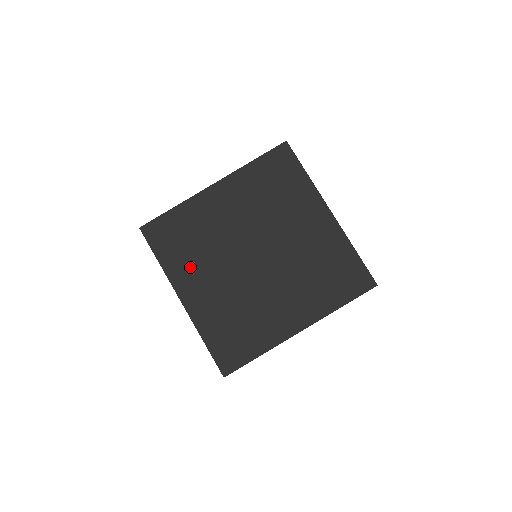
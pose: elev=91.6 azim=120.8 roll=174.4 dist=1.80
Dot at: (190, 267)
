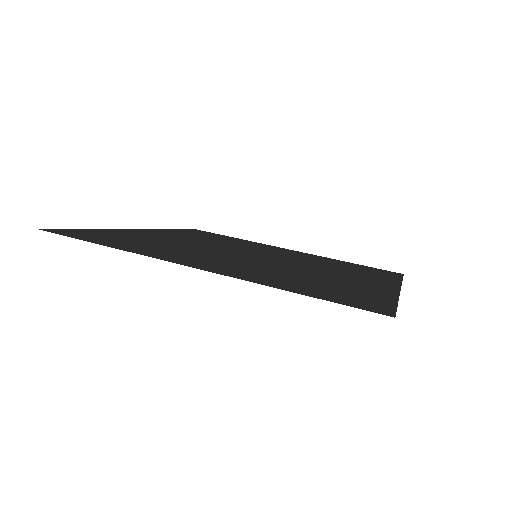
Dot at: (187, 236)
